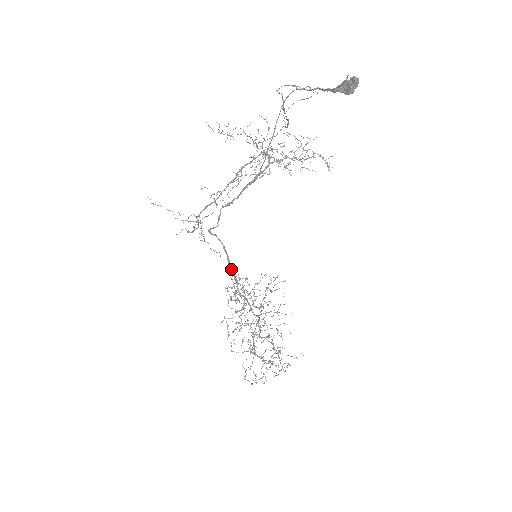
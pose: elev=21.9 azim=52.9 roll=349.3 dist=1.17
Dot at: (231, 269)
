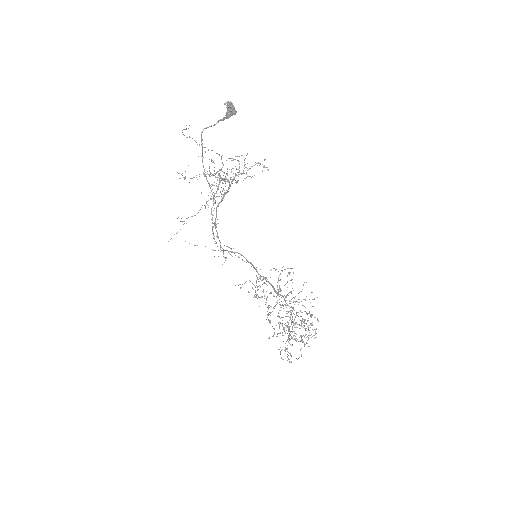
Dot at: occluded
